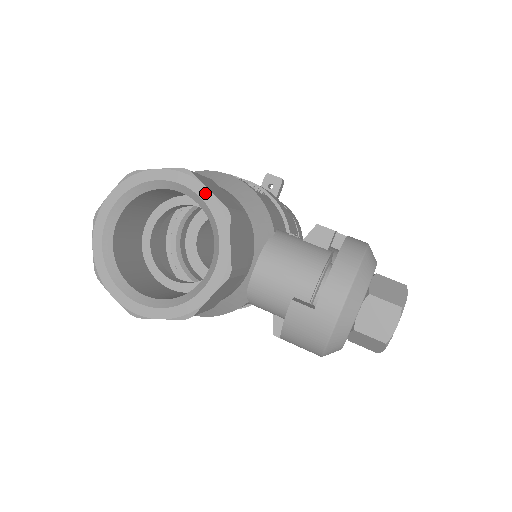
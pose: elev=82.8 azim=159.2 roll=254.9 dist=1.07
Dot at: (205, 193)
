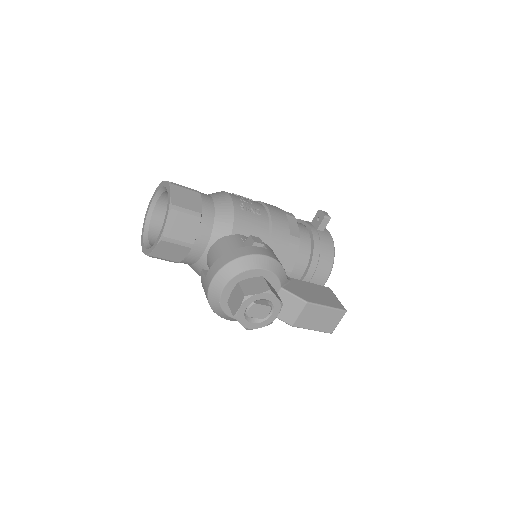
Dot at: (169, 195)
